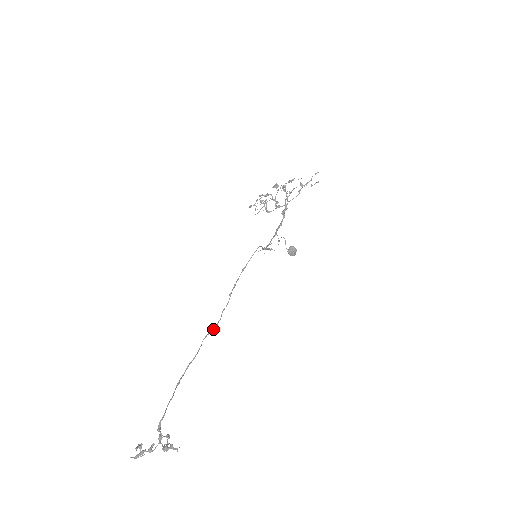
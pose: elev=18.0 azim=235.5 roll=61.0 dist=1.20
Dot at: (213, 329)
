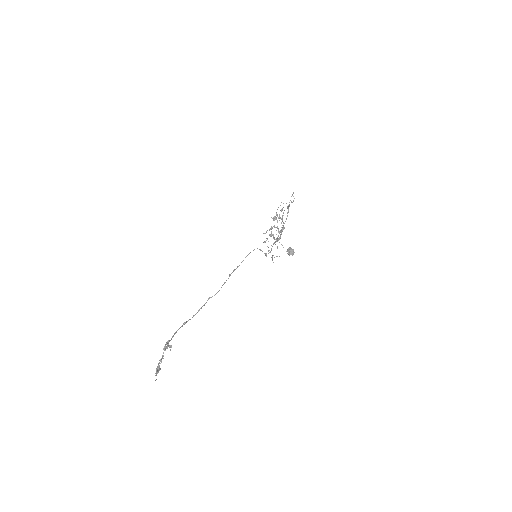
Dot at: (215, 294)
